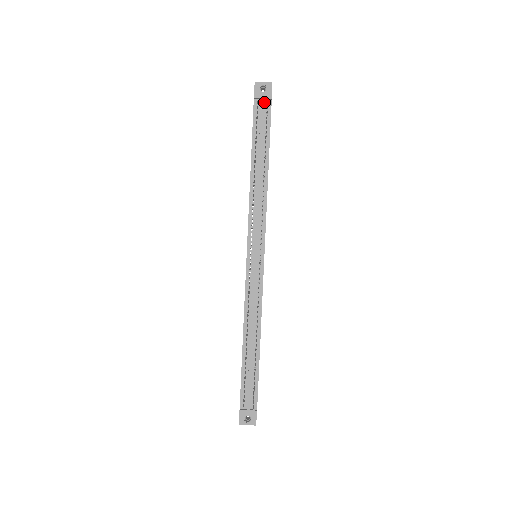
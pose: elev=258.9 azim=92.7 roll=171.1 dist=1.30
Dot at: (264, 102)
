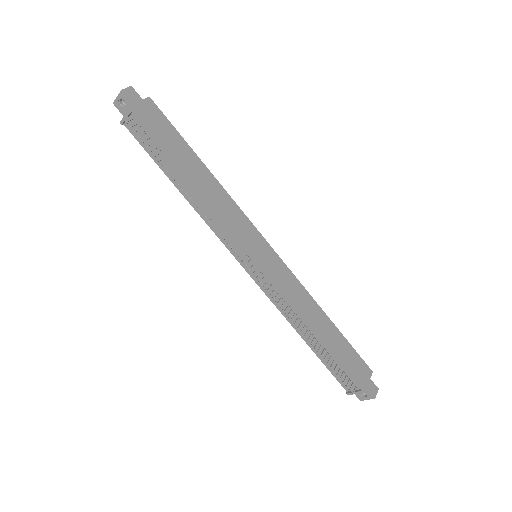
Dot at: (131, 120)
